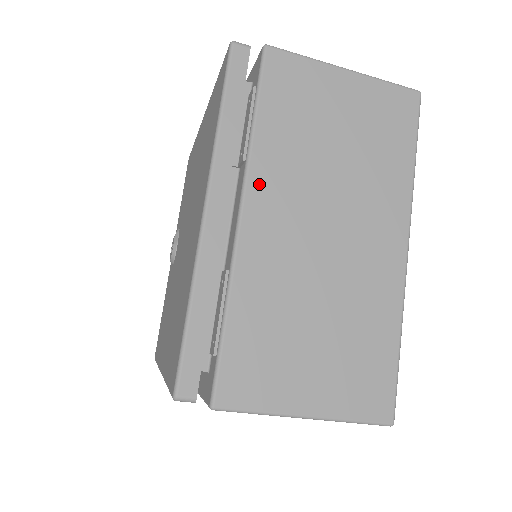
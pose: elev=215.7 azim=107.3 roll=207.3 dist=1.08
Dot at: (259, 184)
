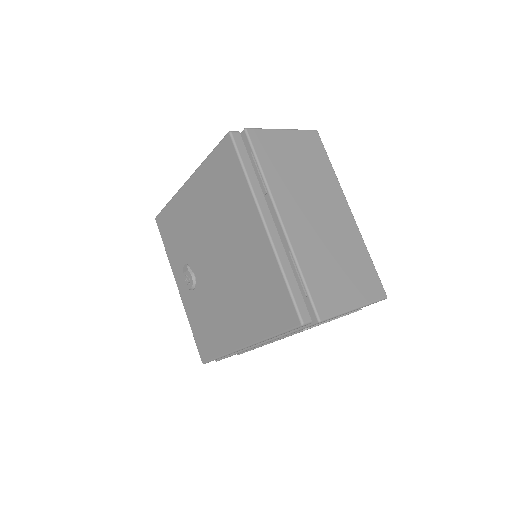
Dot at: (280, 202)
